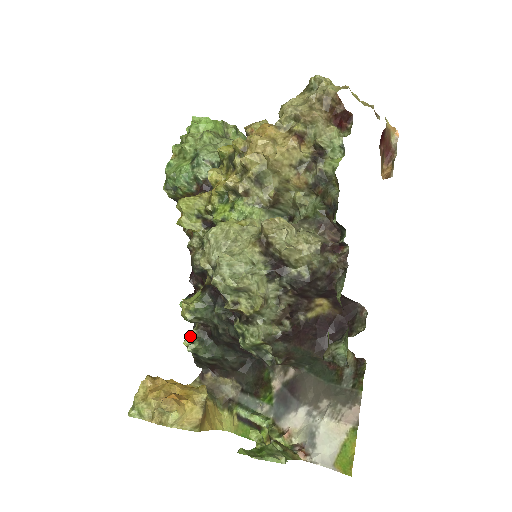
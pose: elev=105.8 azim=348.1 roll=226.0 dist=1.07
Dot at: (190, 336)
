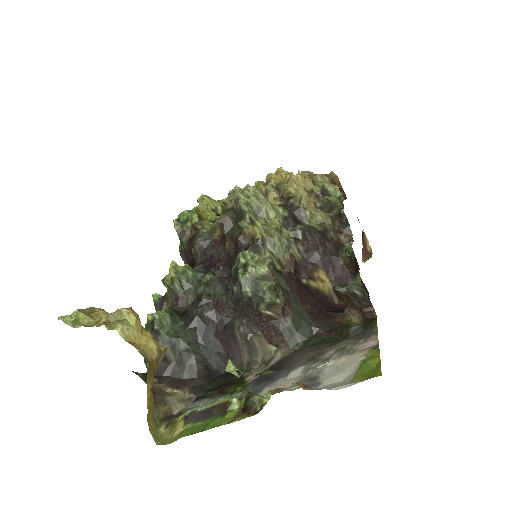
Dot at: occluded
